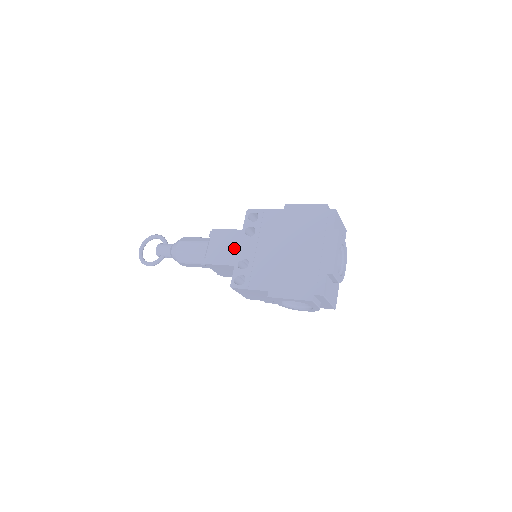
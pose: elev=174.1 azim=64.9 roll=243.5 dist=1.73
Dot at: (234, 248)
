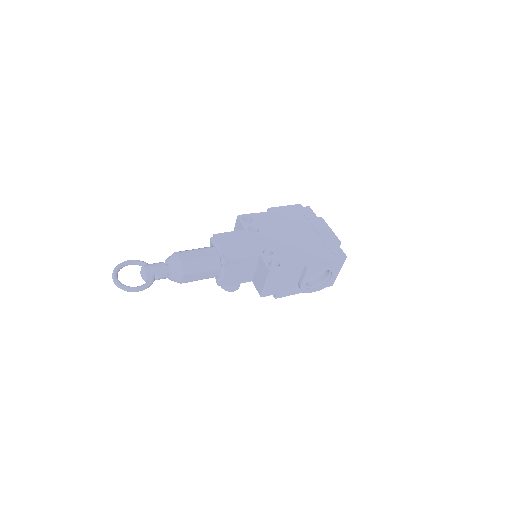
Dot at: (248, 243)
